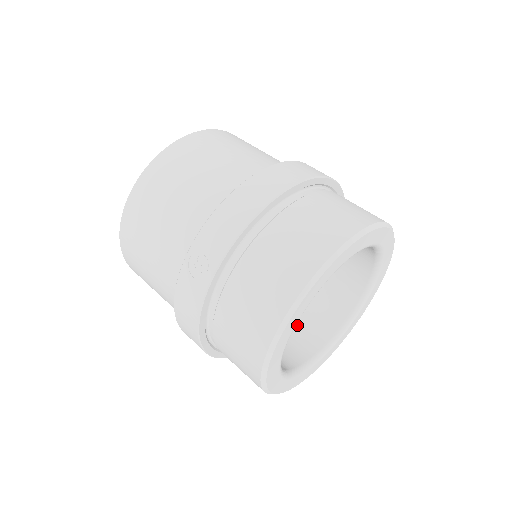
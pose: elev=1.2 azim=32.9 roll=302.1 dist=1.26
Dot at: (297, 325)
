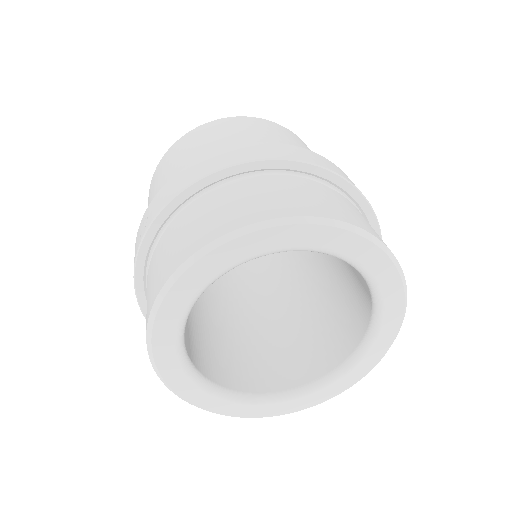
Dot at: (287, 354)
